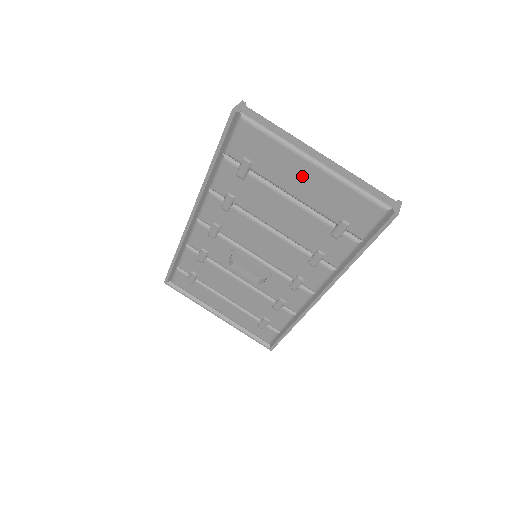
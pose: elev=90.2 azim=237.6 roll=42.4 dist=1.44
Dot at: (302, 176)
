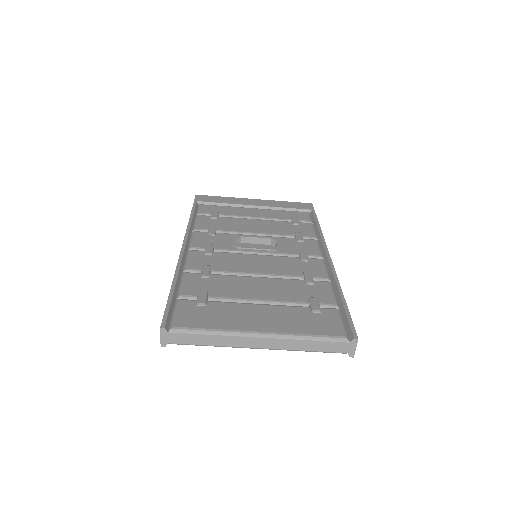
Dot at: occluded
